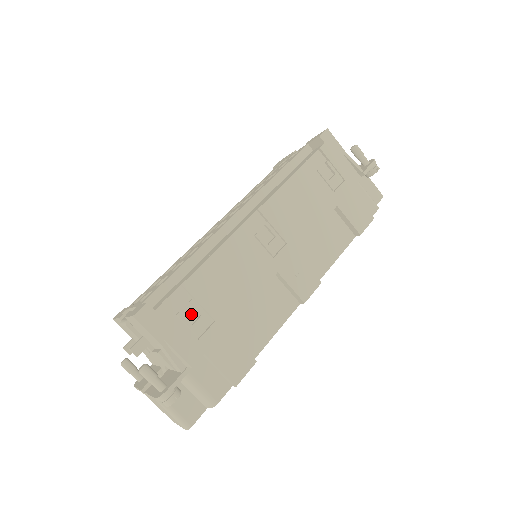
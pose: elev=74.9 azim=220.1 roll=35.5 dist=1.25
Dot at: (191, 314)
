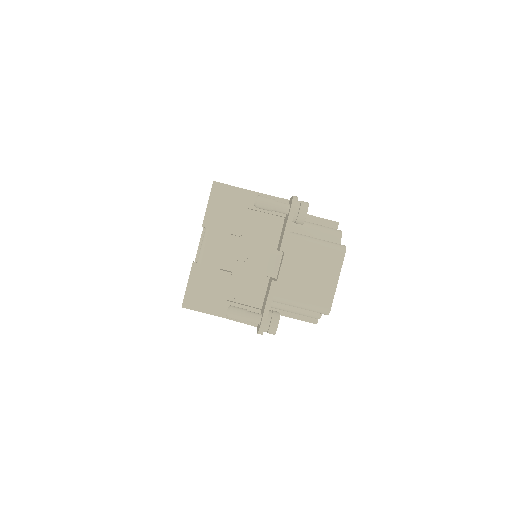
Dot at: occluded
